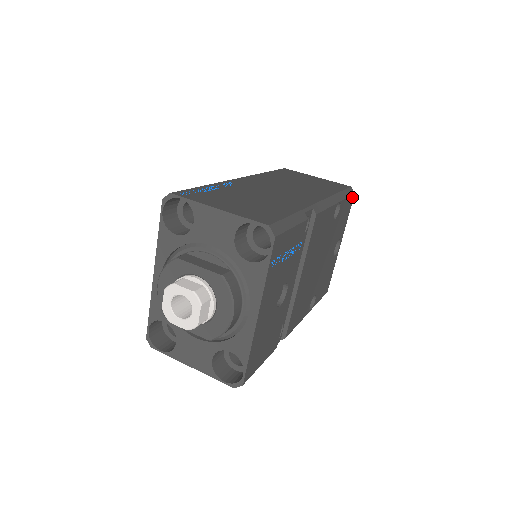
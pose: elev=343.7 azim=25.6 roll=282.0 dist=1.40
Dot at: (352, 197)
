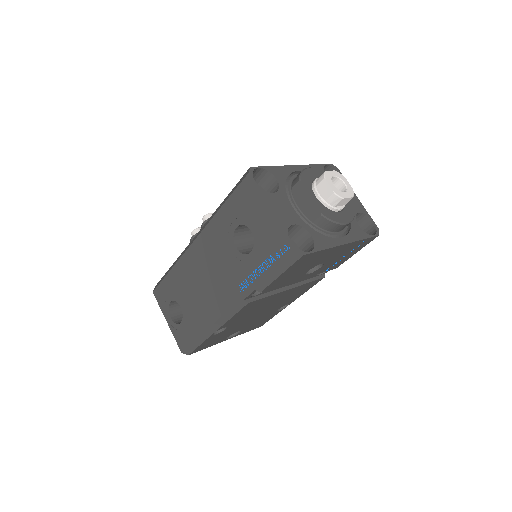
Dot at: (262, 324)
